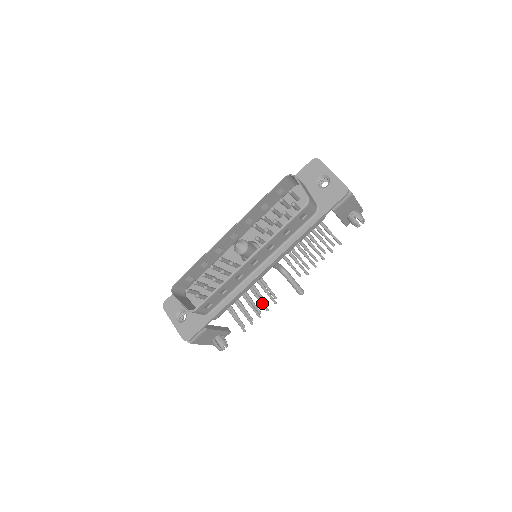
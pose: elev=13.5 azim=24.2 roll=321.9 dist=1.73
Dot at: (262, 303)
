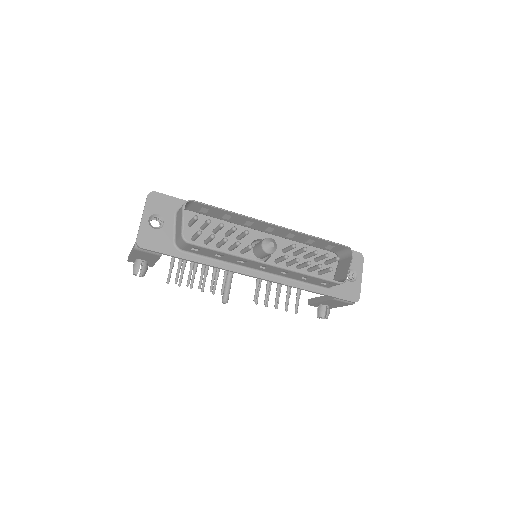
Dot at: (205, 281)
